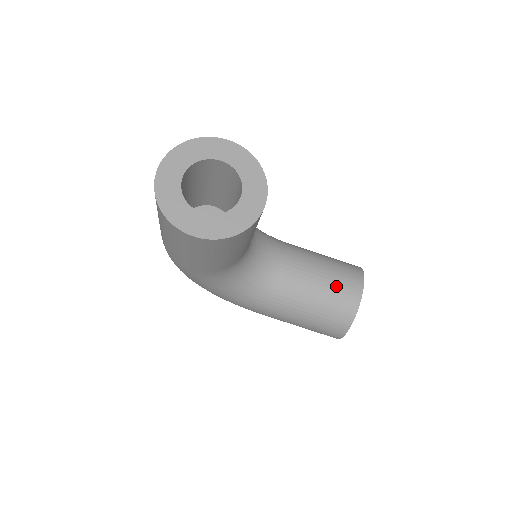
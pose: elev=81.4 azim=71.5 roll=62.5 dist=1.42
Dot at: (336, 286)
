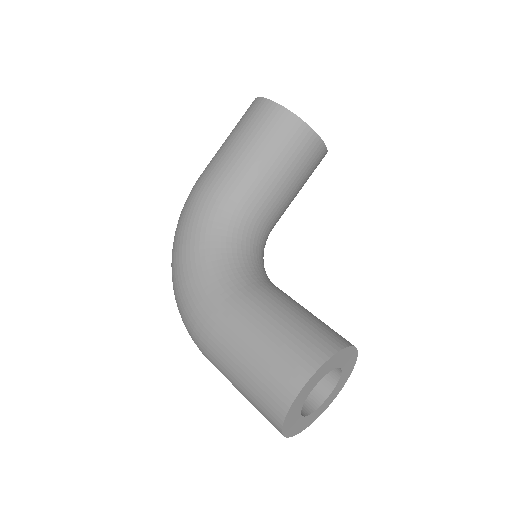
Dot at: (325, 324)
